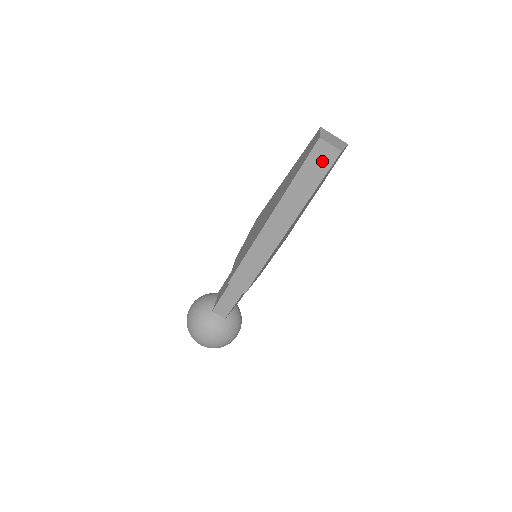
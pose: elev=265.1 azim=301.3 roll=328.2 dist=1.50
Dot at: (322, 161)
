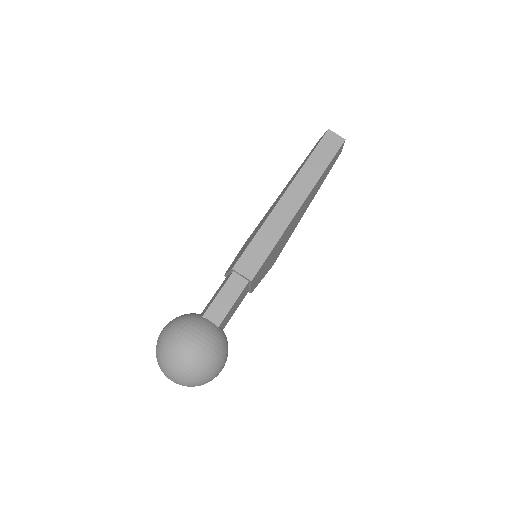
Dot at: (331, 146)
